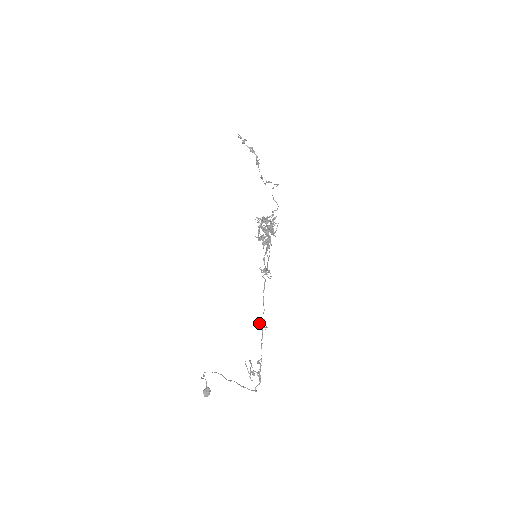
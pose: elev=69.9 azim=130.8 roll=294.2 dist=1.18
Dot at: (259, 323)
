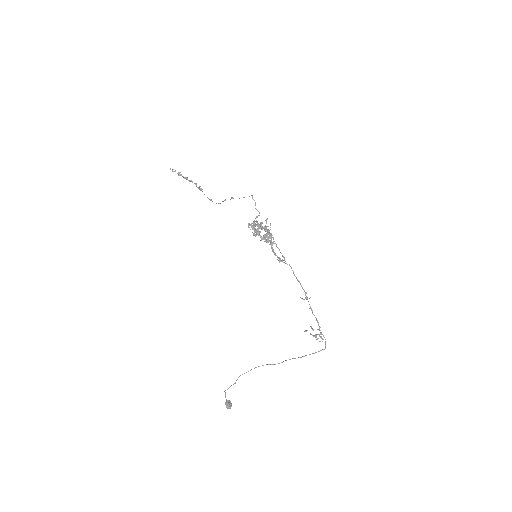
Dot at: (301, 298)
